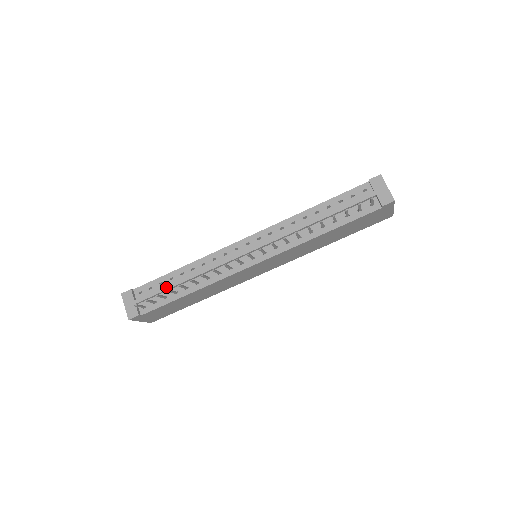
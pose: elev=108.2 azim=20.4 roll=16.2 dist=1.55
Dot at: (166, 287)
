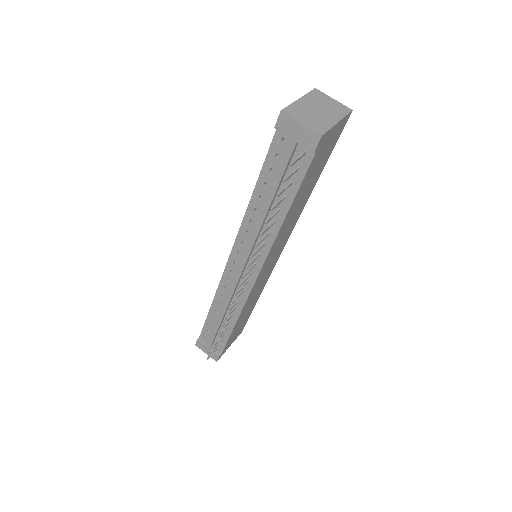
Dot at: (215, 329)
